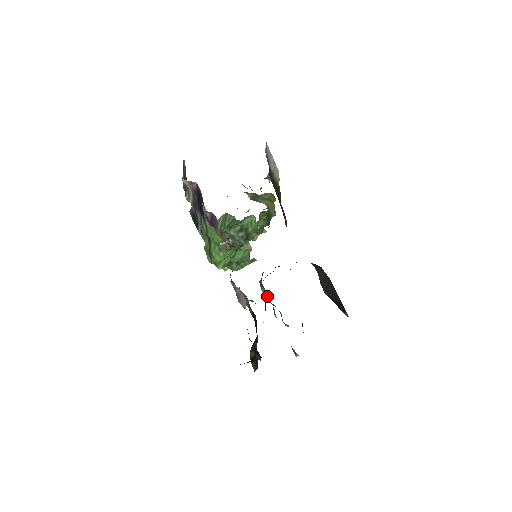
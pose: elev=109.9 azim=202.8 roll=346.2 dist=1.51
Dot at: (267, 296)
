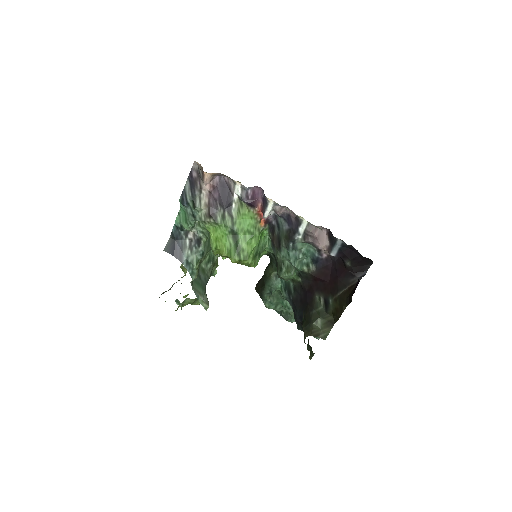
Dot at: (268, 300)
